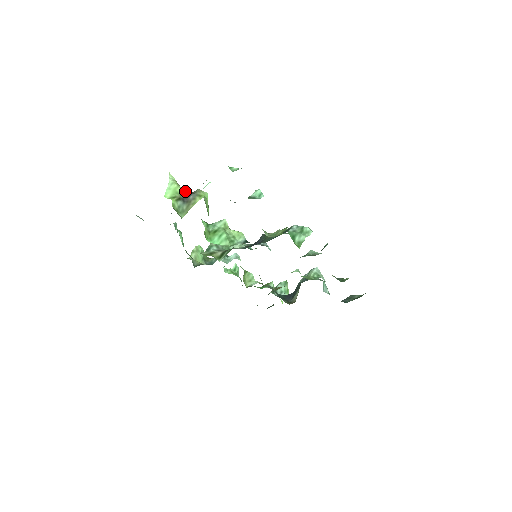
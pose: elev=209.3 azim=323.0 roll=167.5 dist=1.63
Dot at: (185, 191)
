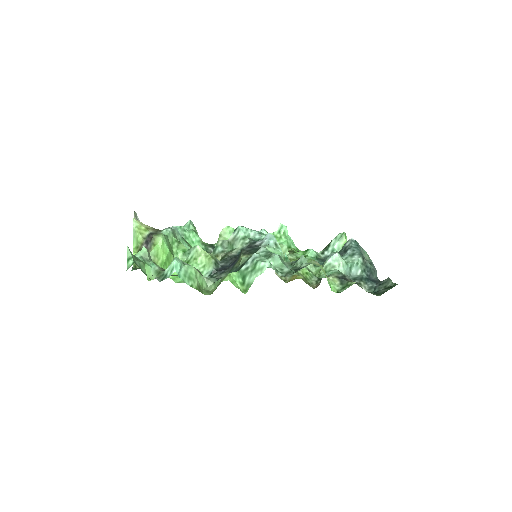
Dot at: (147, 236)
